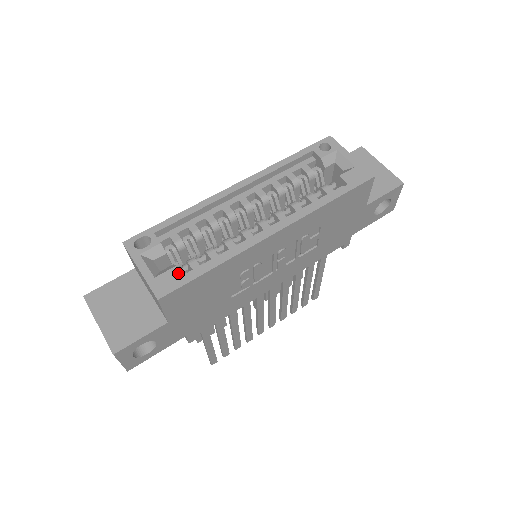
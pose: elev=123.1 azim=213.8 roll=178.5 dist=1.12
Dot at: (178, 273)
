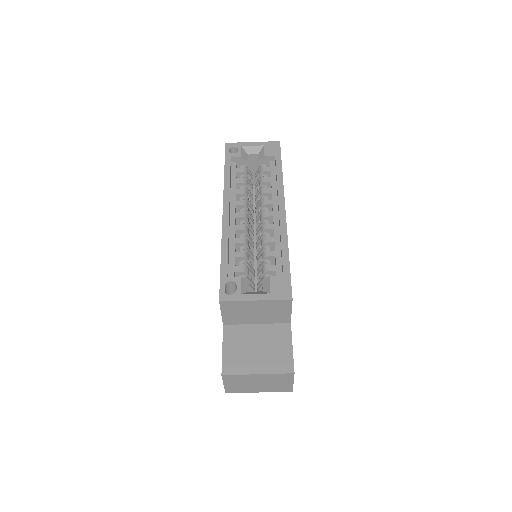
Dot at: (277, 277)
